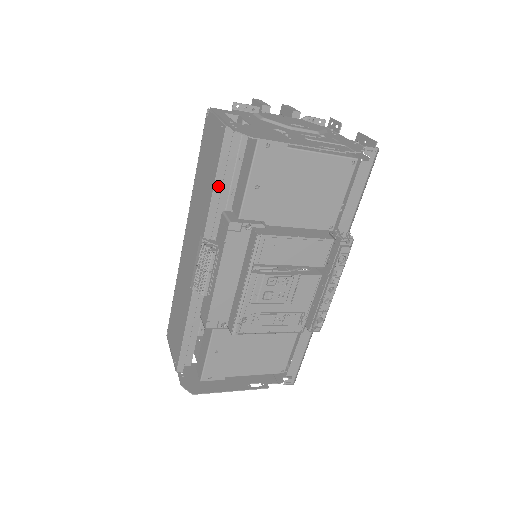
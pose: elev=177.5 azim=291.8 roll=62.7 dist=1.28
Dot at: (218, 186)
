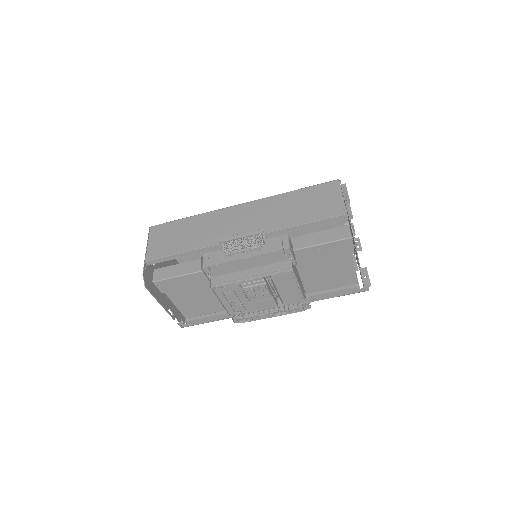
Dot at: (305, 226)
